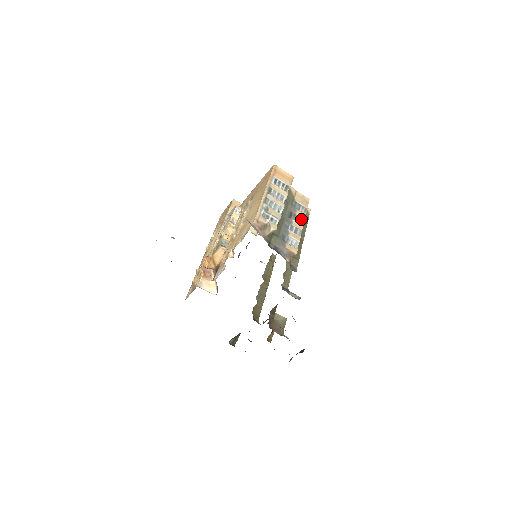
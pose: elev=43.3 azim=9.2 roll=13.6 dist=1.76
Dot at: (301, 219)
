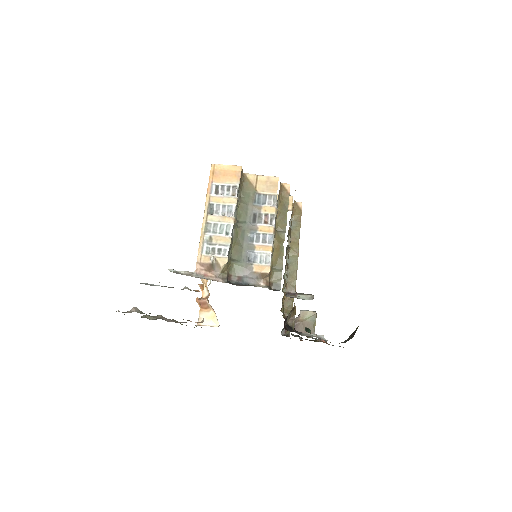
Dot at: (270, 216)
